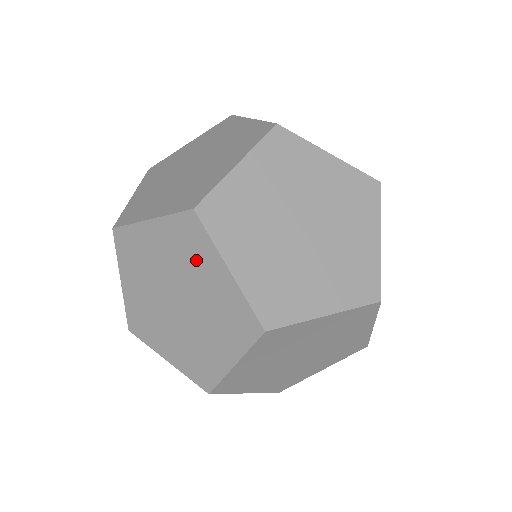
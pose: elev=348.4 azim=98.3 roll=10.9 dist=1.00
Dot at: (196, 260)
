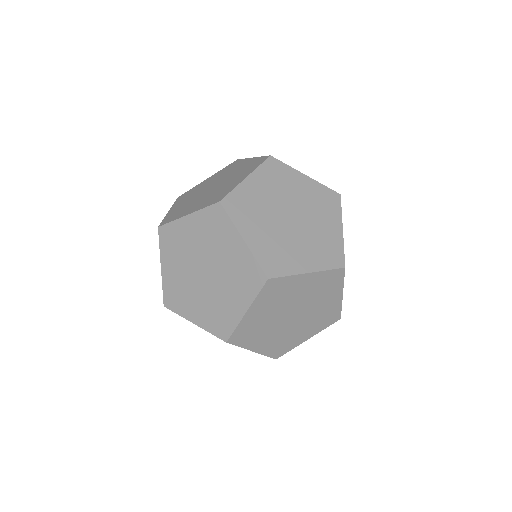
Dot at: (220, 237)
